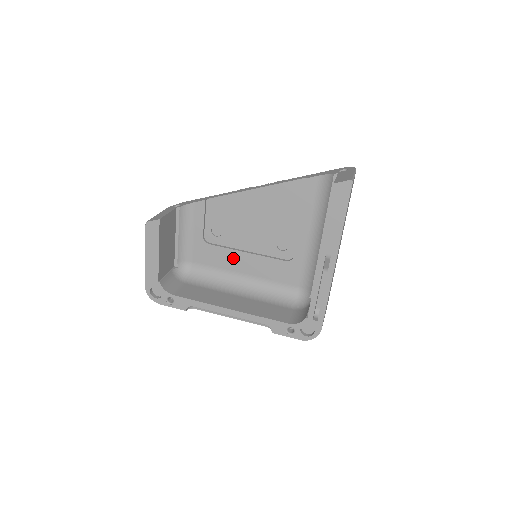
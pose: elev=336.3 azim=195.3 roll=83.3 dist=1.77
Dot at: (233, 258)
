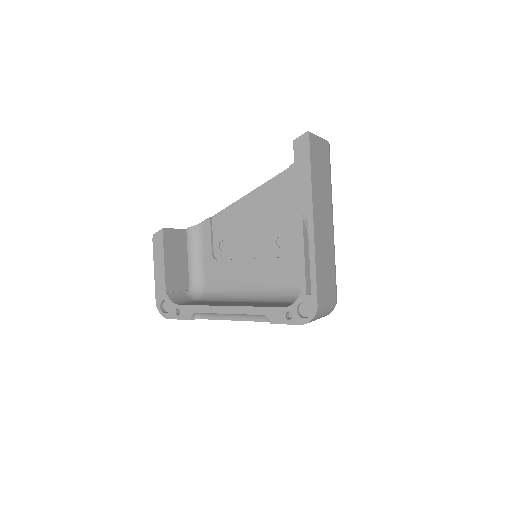
Dot at: (240, 269)
